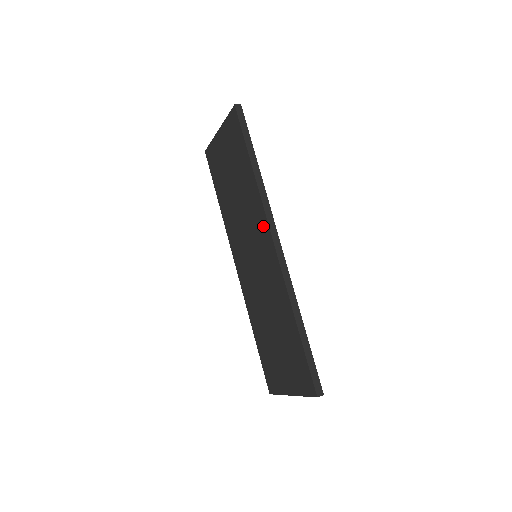
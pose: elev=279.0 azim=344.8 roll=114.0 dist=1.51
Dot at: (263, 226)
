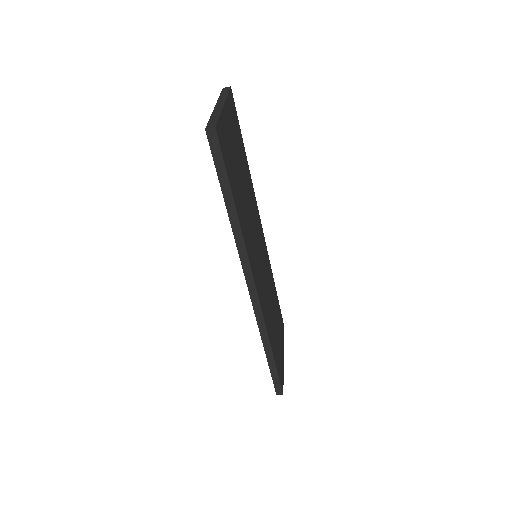
Dot at: occluded
